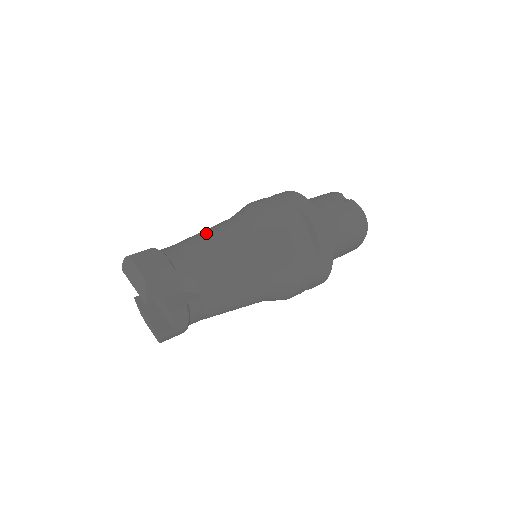
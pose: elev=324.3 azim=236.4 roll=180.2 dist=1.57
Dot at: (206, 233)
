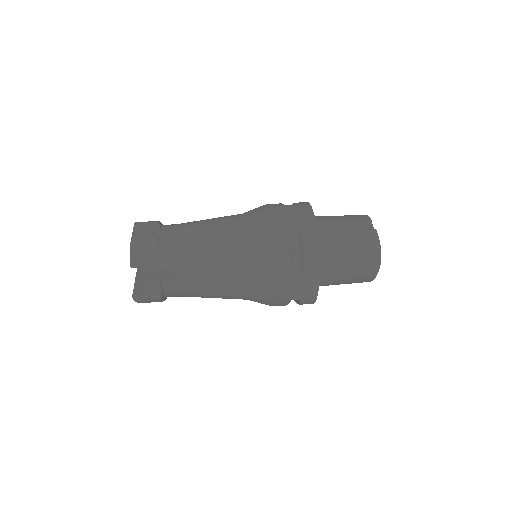
Dot at: (206, 222)
